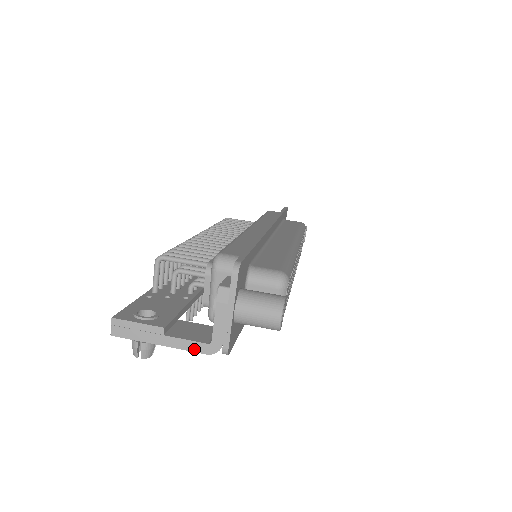
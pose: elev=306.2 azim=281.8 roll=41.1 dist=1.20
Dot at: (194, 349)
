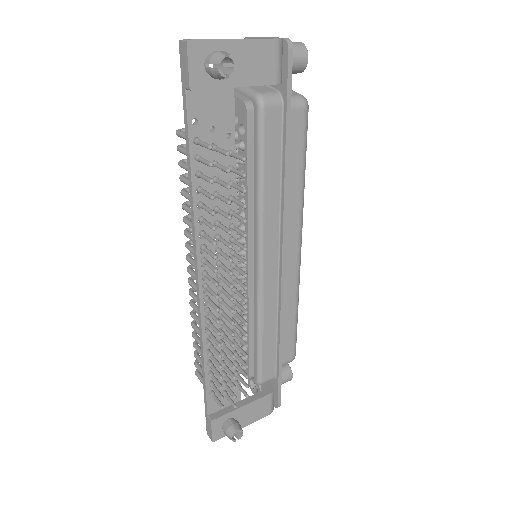
Dot at: (265, 39)
